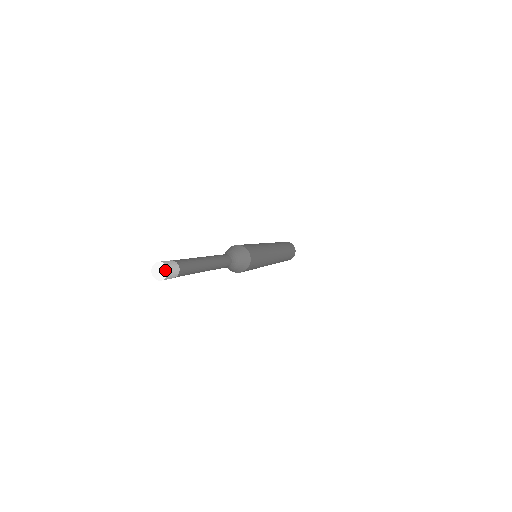
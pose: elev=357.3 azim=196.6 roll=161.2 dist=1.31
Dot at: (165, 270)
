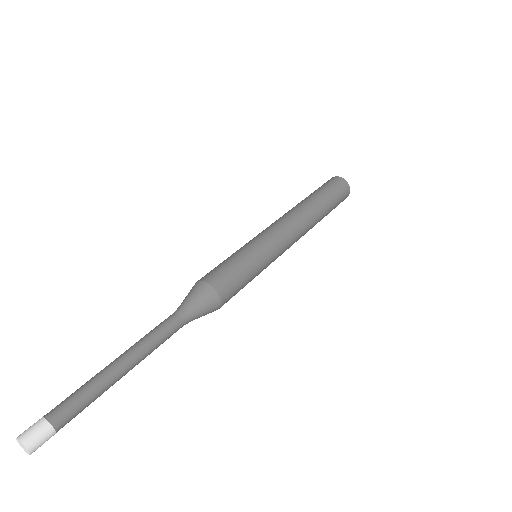
Dot at: (25, 448)
